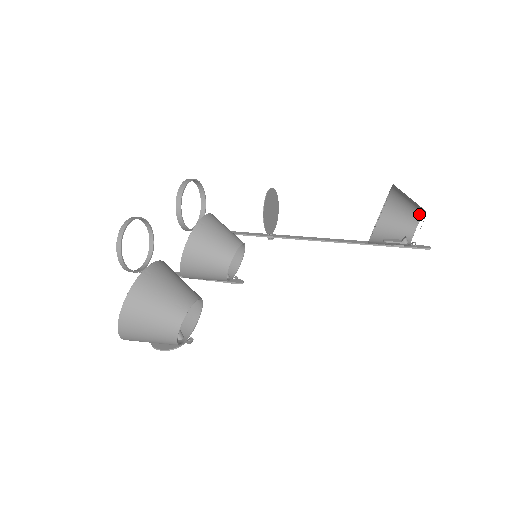
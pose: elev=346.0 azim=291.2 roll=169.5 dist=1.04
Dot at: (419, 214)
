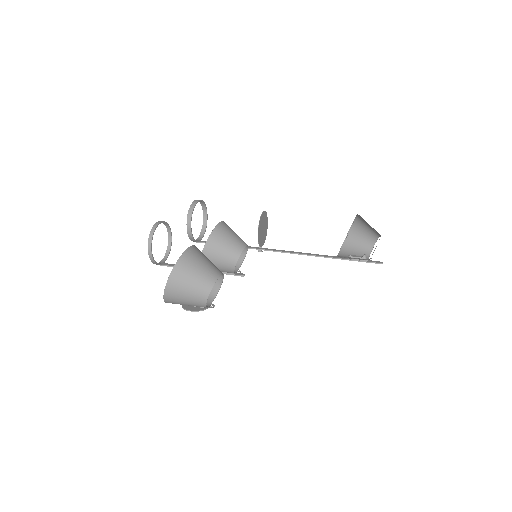
Dot at: (375, 238)
